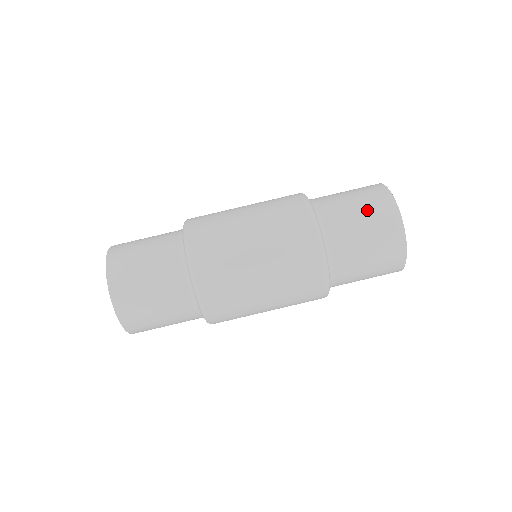
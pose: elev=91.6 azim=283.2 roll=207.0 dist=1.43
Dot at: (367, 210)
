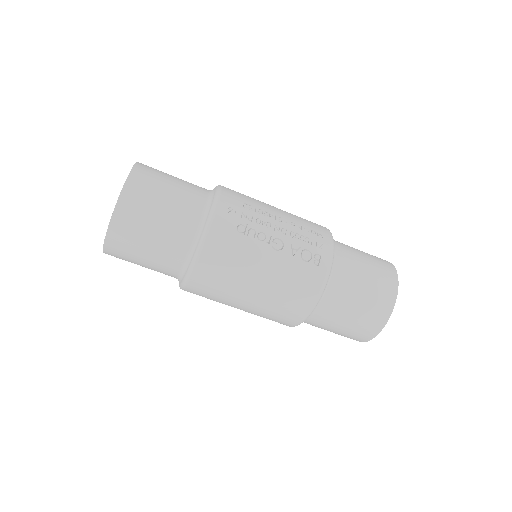
Dot at: (345, 332)
